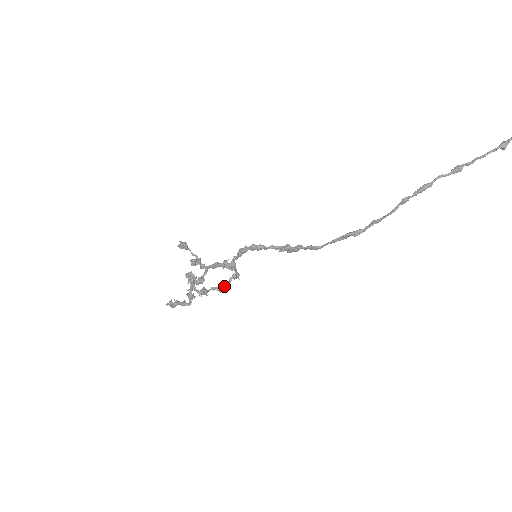
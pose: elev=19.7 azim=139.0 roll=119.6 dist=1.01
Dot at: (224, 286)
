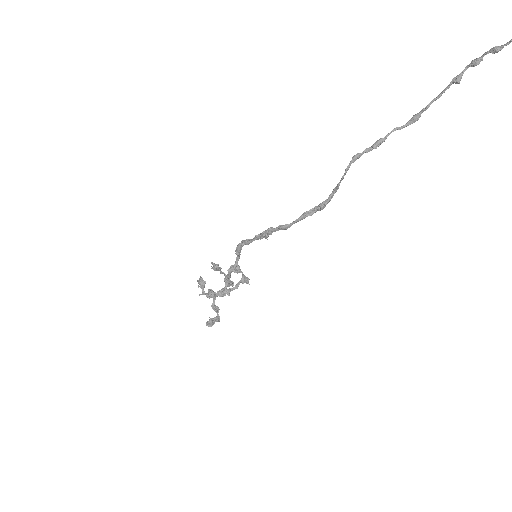
Dot at: (232, 289)
